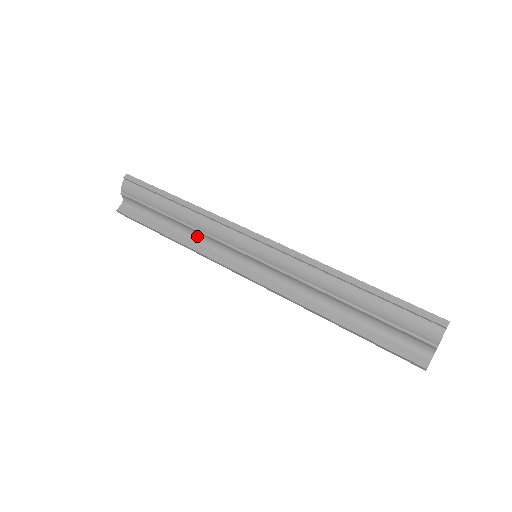
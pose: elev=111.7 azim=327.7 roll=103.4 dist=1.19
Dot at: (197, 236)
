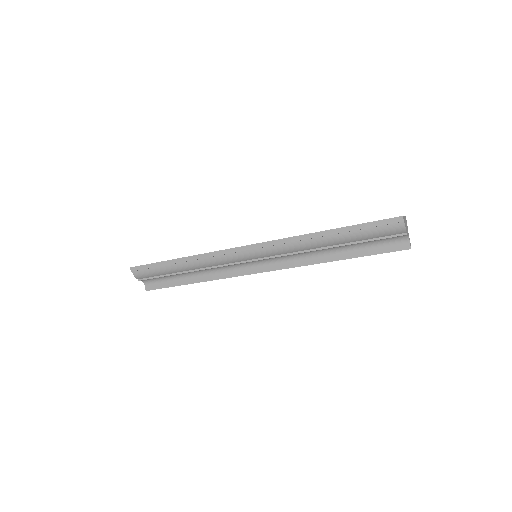
Dot at: (210, 270)
